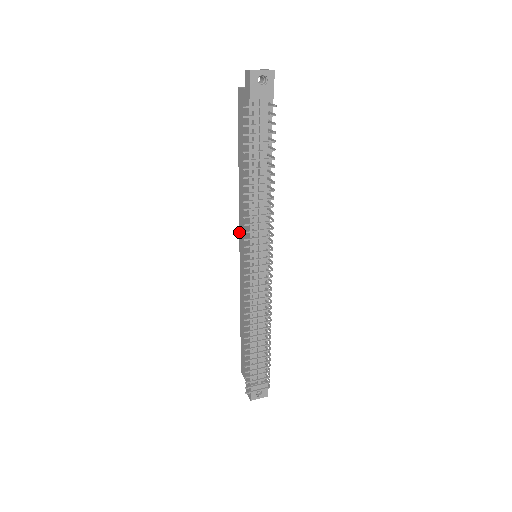
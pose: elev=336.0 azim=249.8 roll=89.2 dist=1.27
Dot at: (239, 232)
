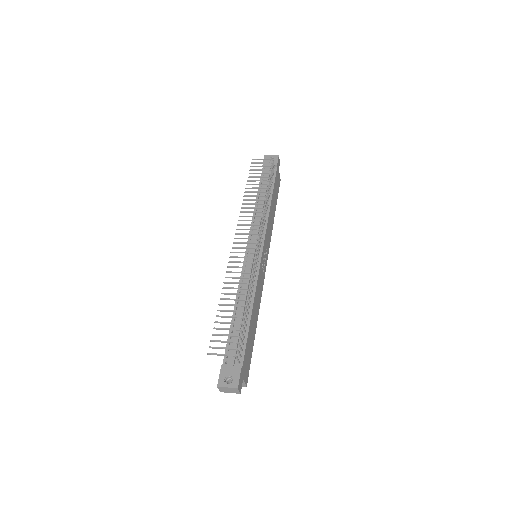
Dot at: occluded
